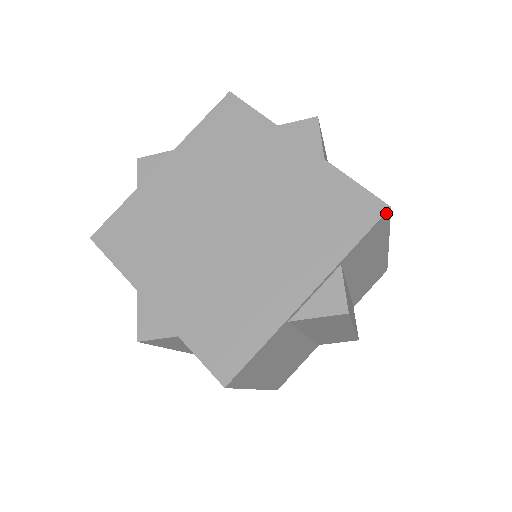
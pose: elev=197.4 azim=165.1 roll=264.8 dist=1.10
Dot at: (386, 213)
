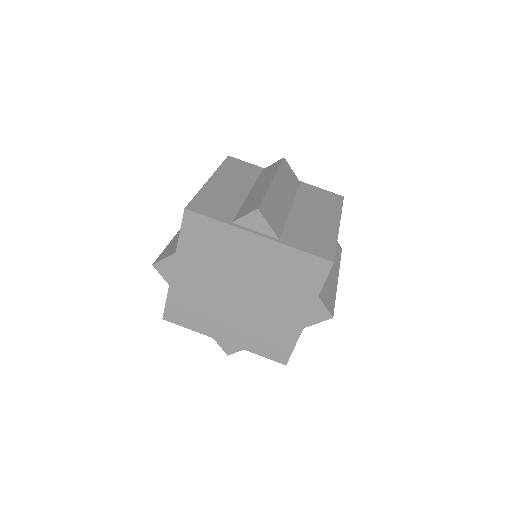
Dot at: (332, 265)
